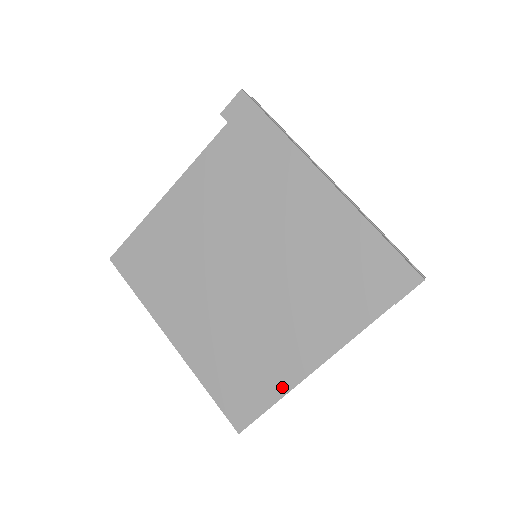
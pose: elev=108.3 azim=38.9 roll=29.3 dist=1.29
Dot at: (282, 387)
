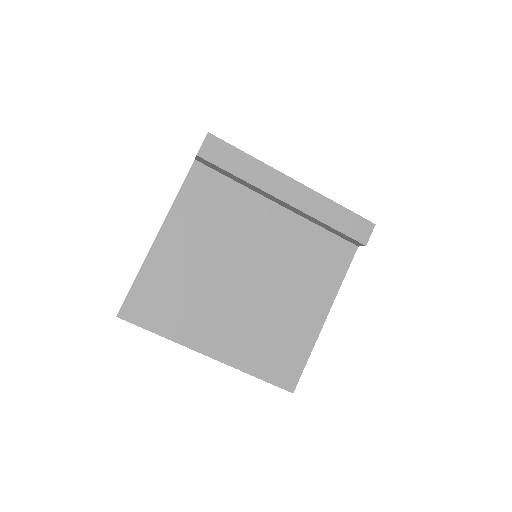
Dot at: (311, 340)
